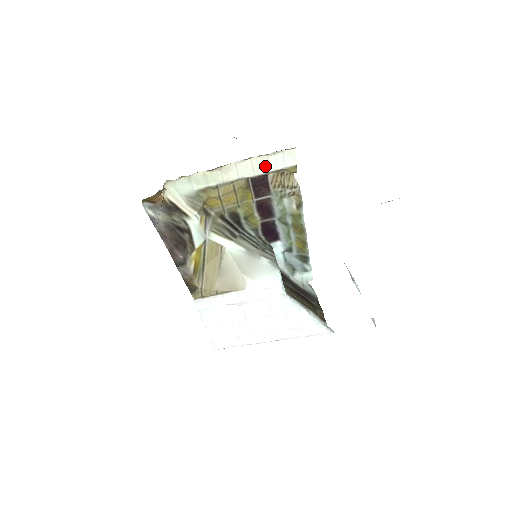
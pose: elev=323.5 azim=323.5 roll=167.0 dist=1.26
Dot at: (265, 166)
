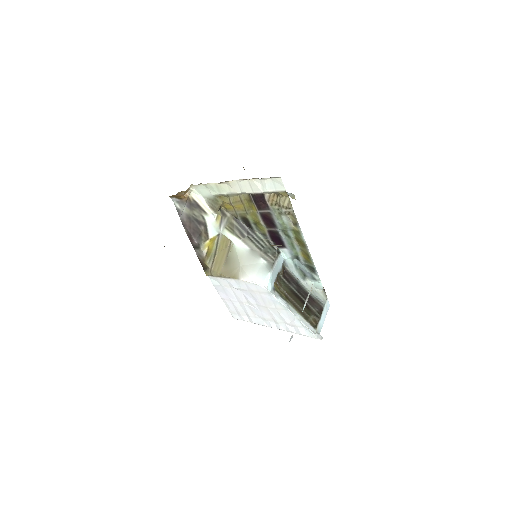
Dot at: (260, 187)
